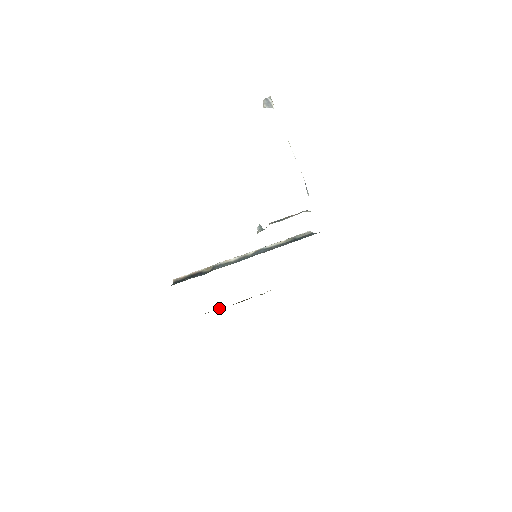
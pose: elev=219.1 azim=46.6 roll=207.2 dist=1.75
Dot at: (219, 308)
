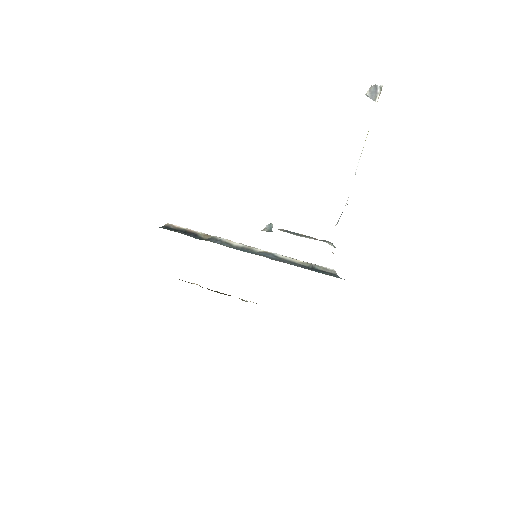
Dot at: (193, 283)
